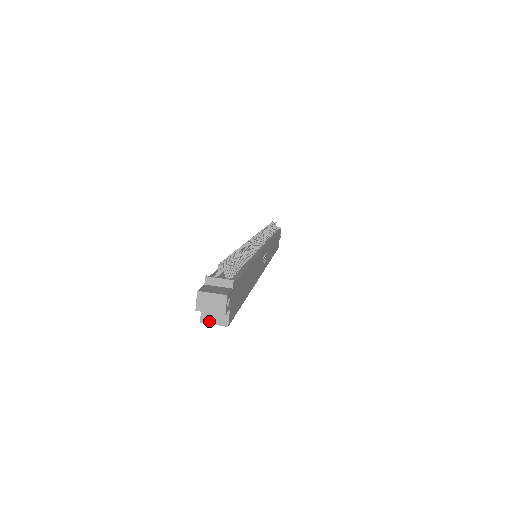
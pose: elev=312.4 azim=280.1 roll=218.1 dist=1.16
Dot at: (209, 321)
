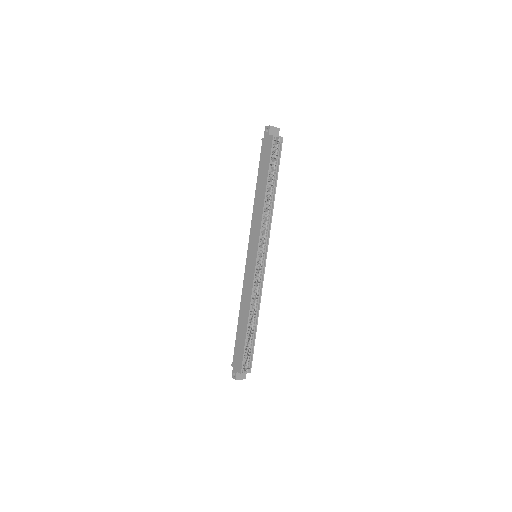
Dot at: (276, 136)
